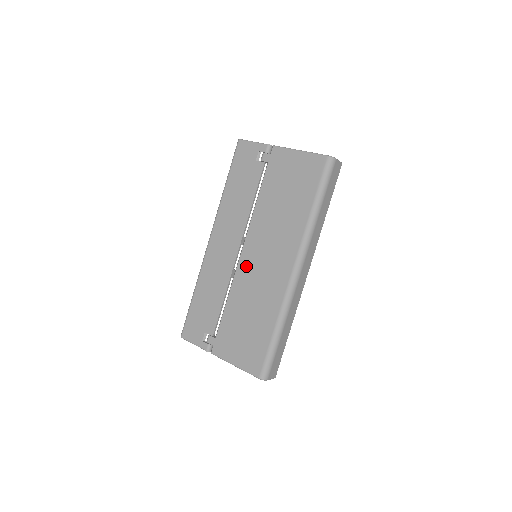
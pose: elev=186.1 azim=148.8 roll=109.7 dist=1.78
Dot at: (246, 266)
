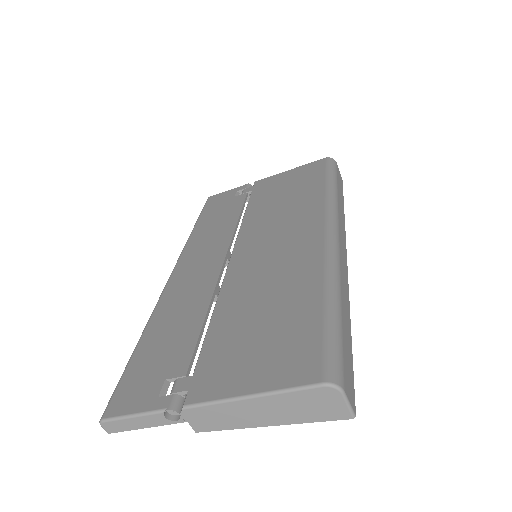
Dot at: (242, 264)
